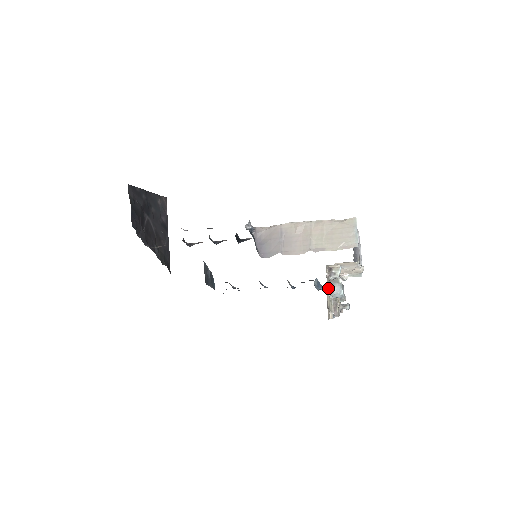
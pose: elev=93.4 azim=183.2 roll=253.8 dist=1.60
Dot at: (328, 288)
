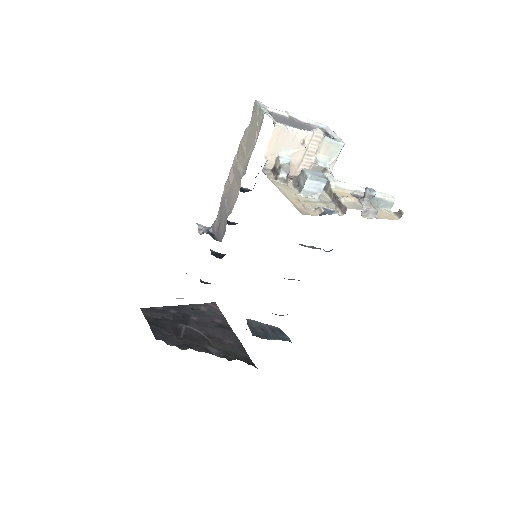
Dot at: (293, 190)
